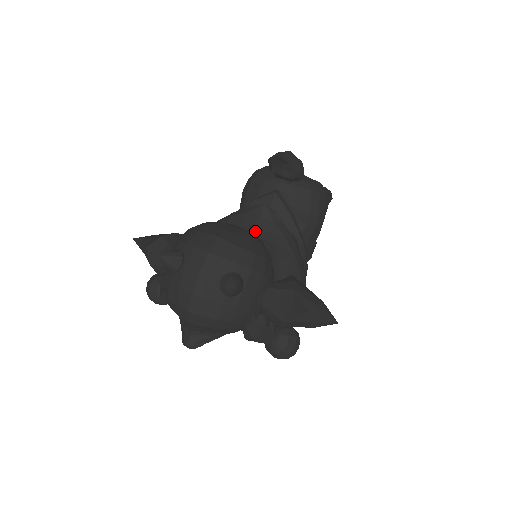
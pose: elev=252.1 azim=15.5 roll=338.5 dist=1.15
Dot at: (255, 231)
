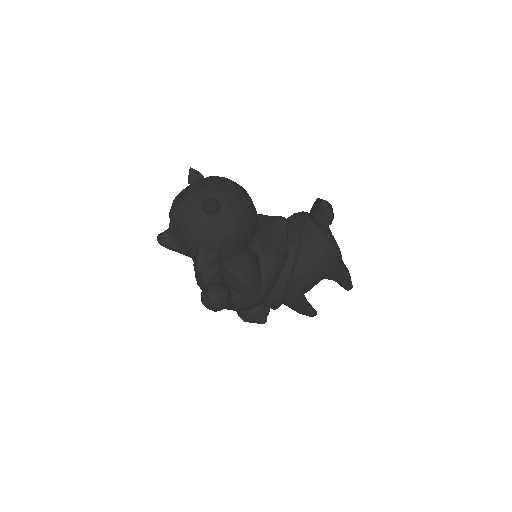
Dot at: (264, 225)
